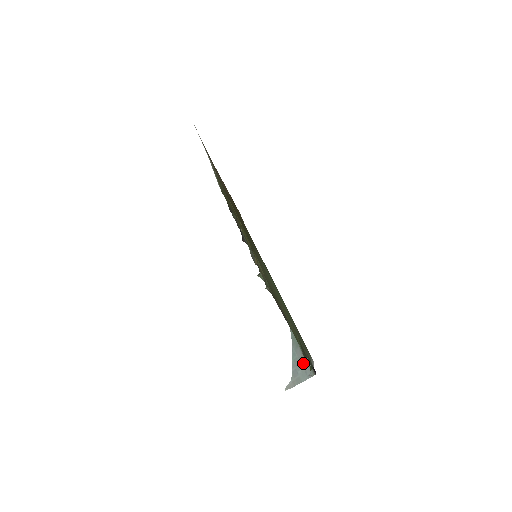
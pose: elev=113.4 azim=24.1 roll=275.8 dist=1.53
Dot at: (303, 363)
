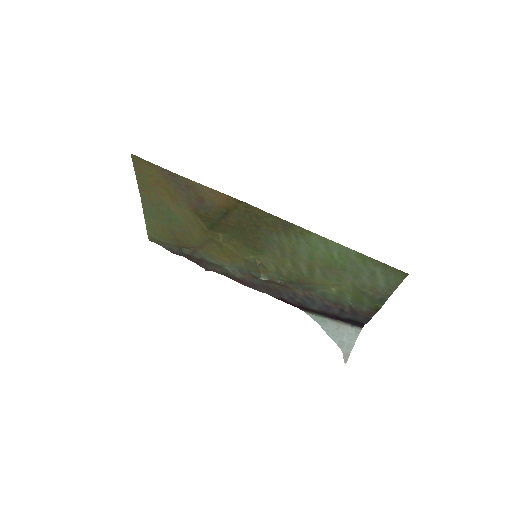
Dot at: (342, 330)
